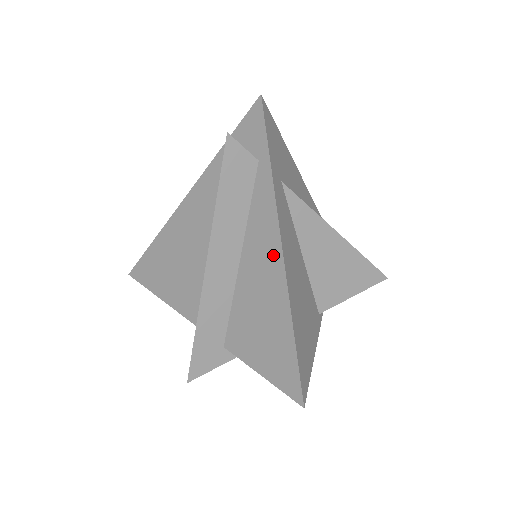
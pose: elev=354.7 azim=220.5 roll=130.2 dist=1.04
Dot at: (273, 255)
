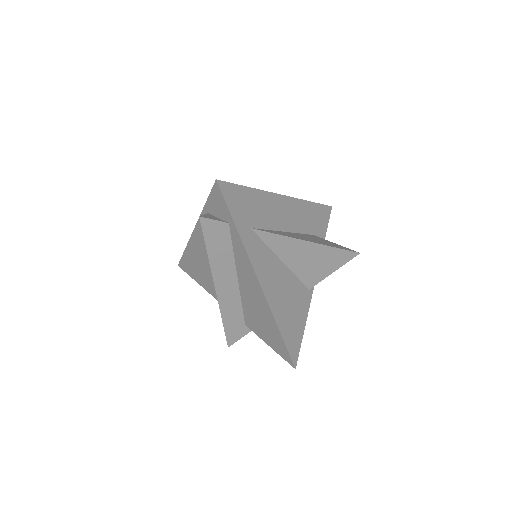
Dot at: (255, 283)
